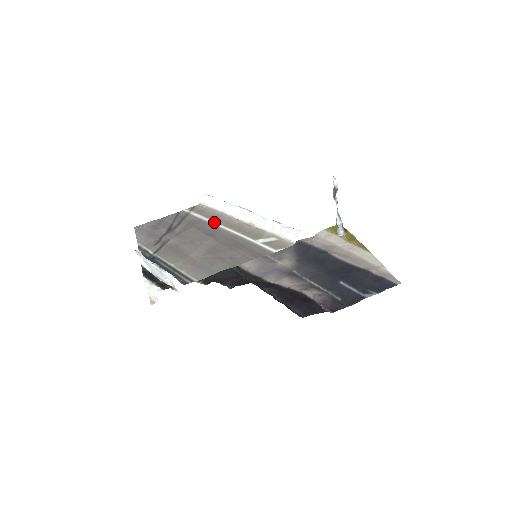
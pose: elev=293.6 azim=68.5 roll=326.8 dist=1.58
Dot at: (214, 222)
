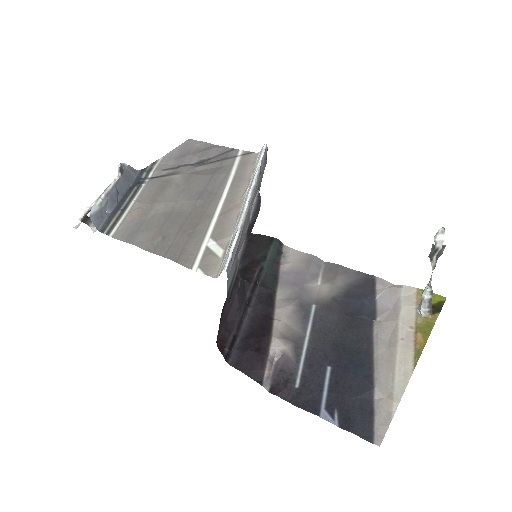
Dot at: (229, 184)
